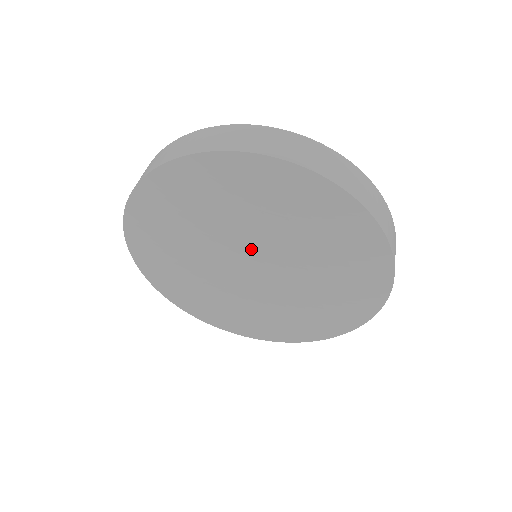
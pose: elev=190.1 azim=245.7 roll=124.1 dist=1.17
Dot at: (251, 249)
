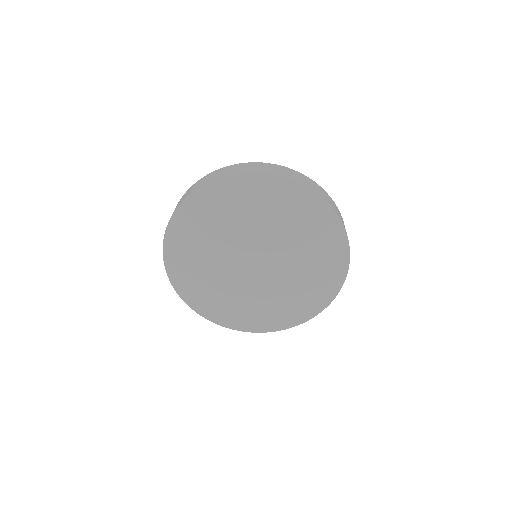
Dot at: (264, 245)
